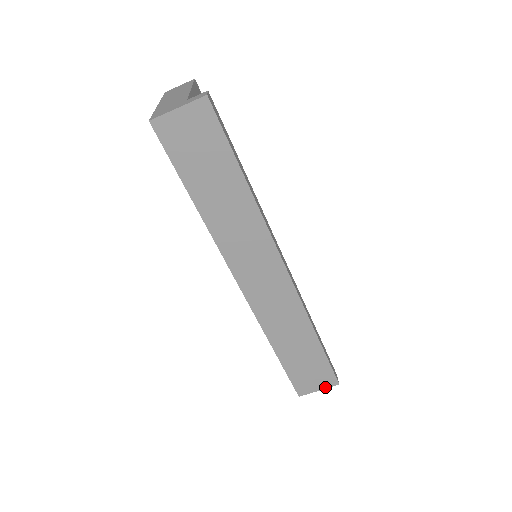
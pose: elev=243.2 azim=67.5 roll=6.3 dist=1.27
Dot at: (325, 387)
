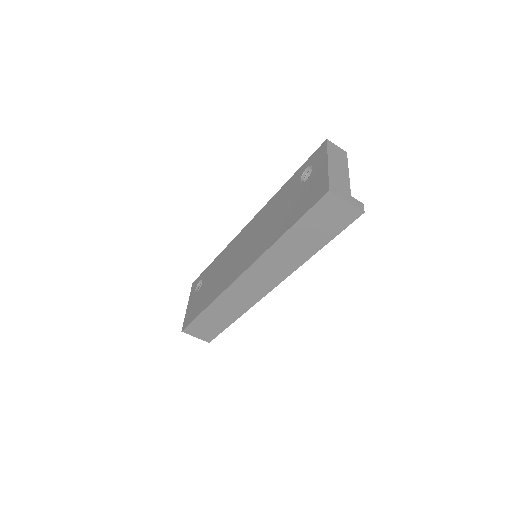
Dot at: (201, 338)
